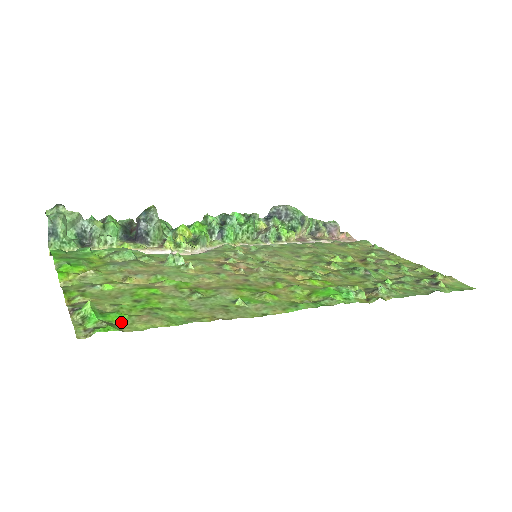
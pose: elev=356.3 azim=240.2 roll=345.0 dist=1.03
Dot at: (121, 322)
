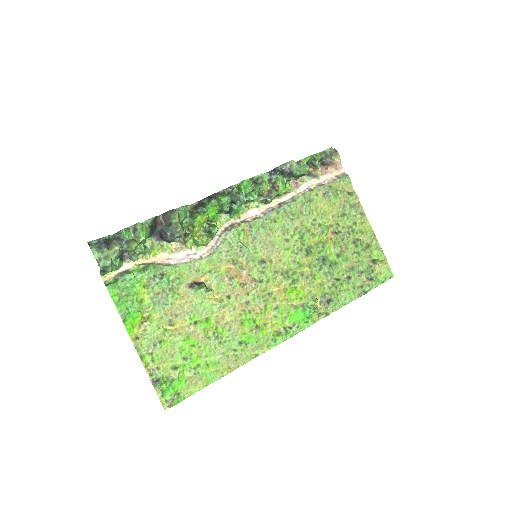
Dot at: (182, 388)
